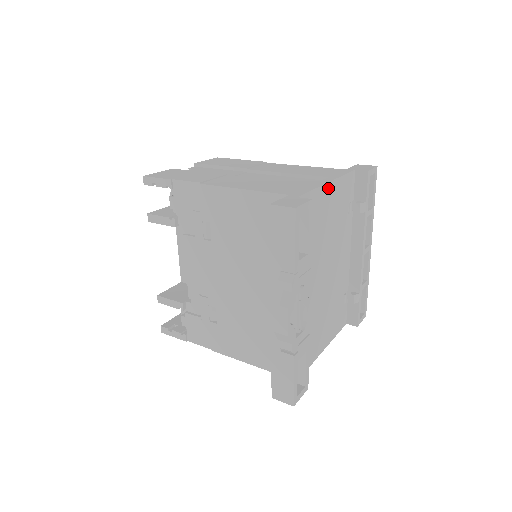
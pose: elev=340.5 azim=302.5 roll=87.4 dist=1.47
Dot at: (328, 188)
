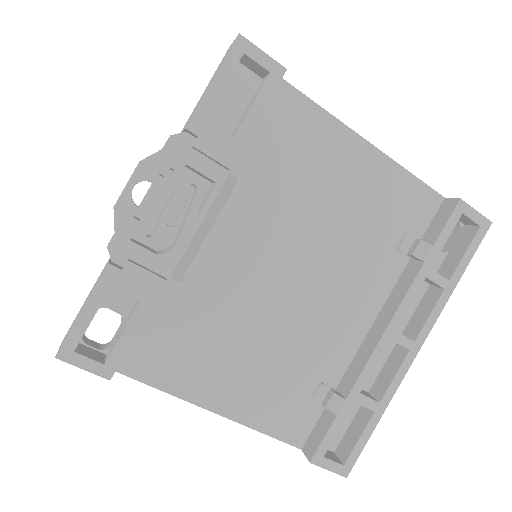
Dot at: (360, 147)
